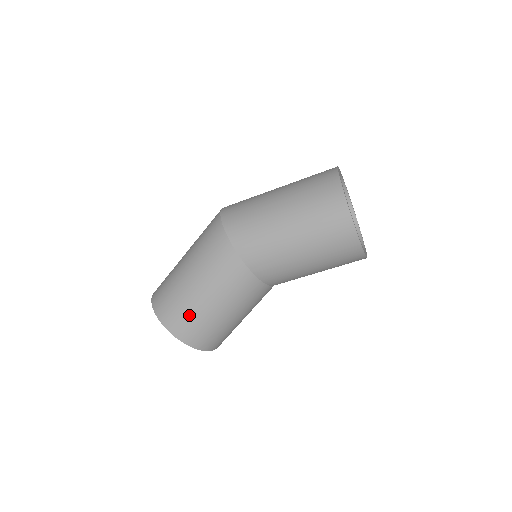
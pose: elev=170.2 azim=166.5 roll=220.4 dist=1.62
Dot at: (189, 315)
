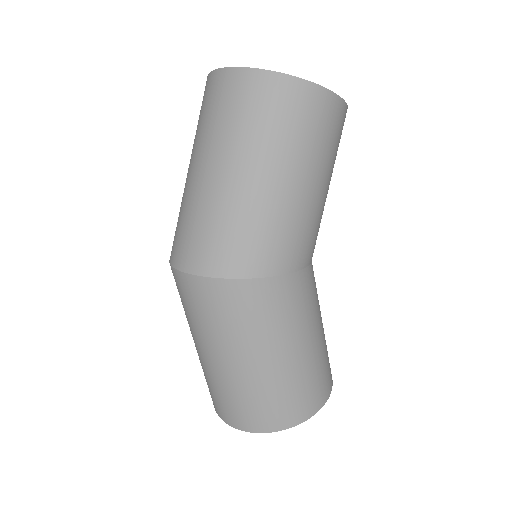
Dot at: (310, 380)
